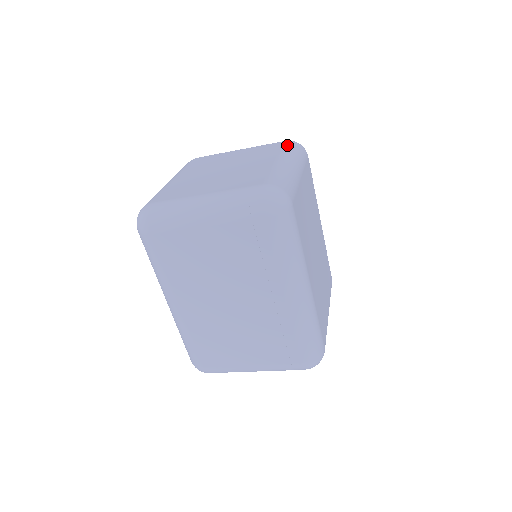
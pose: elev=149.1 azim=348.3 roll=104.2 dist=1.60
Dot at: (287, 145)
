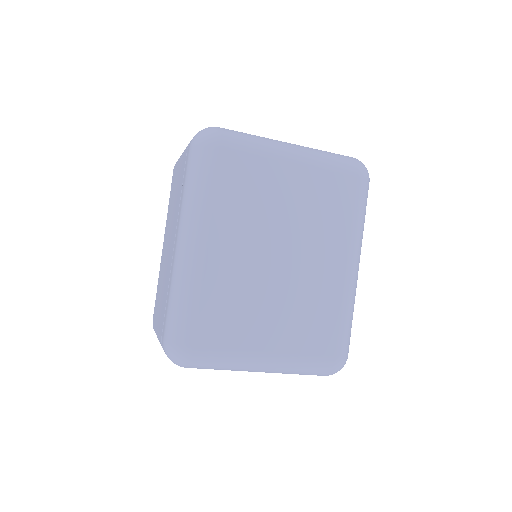
Dot at: occluded
